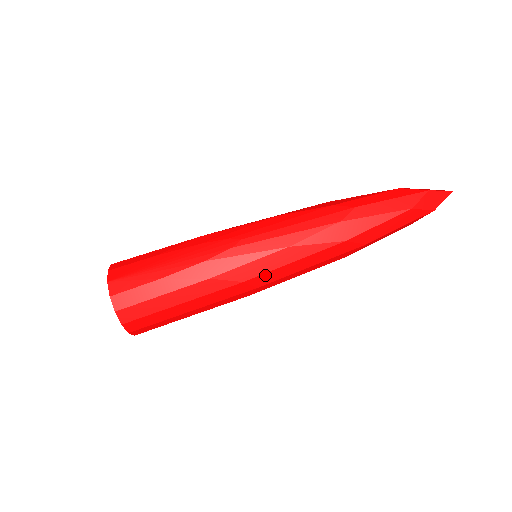
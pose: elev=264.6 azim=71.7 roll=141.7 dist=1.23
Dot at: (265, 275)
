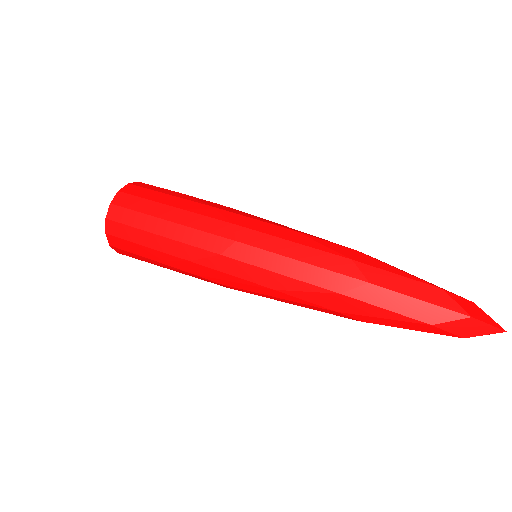
Dot at: (254, 233)
